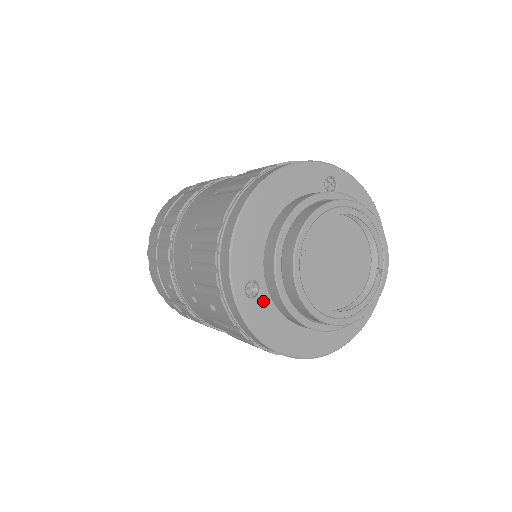
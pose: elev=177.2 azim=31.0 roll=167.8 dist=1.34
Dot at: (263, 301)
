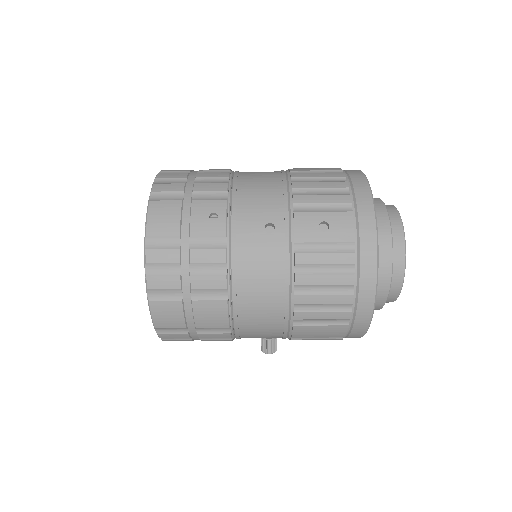
Dot at: occluded
